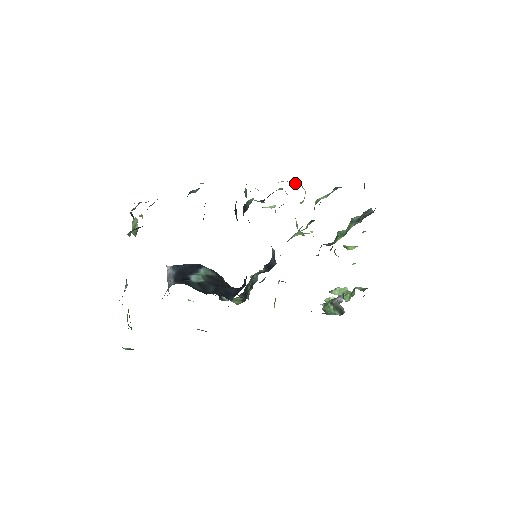
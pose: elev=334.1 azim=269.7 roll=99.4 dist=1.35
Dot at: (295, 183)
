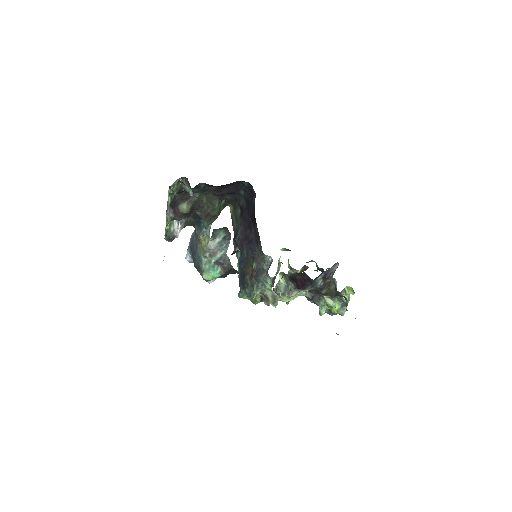
Dot at: occluded
